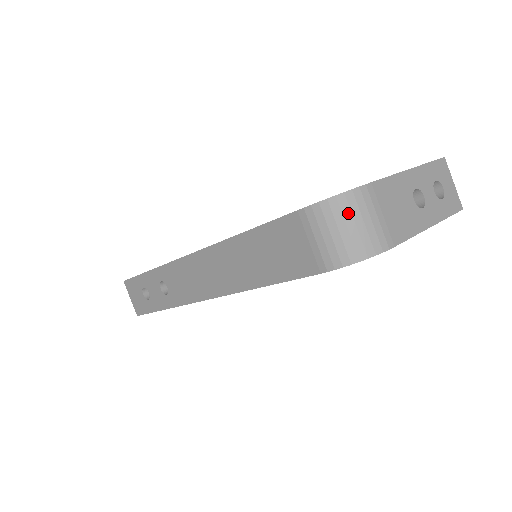
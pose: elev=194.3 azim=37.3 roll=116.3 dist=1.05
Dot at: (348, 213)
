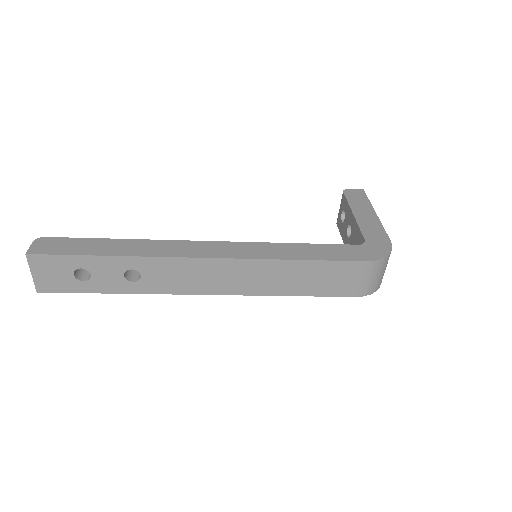
Dot at: (386, 264)
